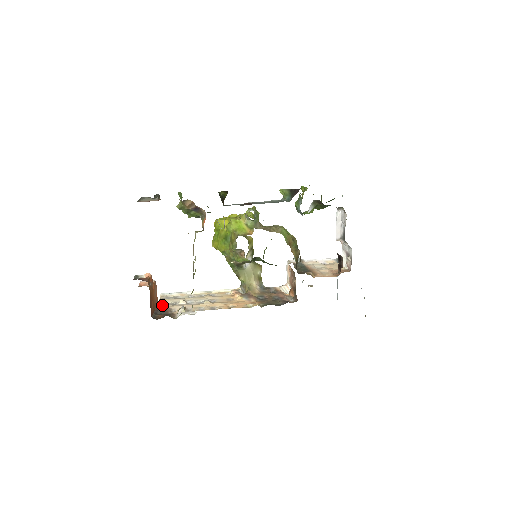
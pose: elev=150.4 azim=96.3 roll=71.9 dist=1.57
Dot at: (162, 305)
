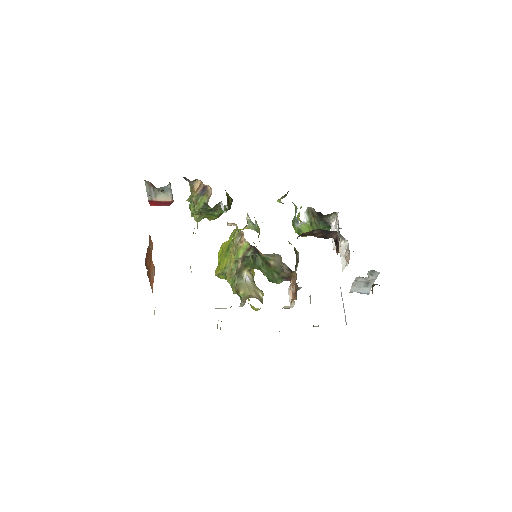
Dot at: occluded
